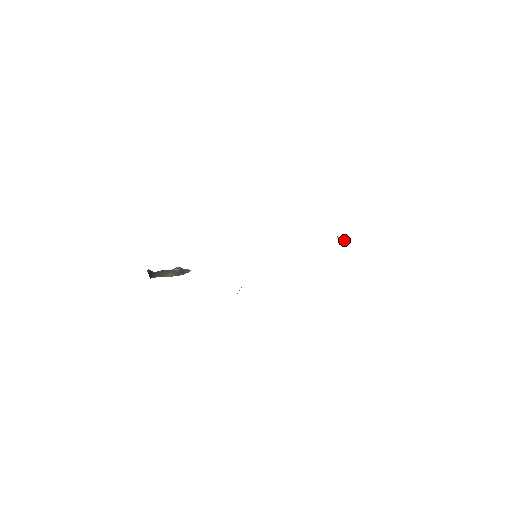
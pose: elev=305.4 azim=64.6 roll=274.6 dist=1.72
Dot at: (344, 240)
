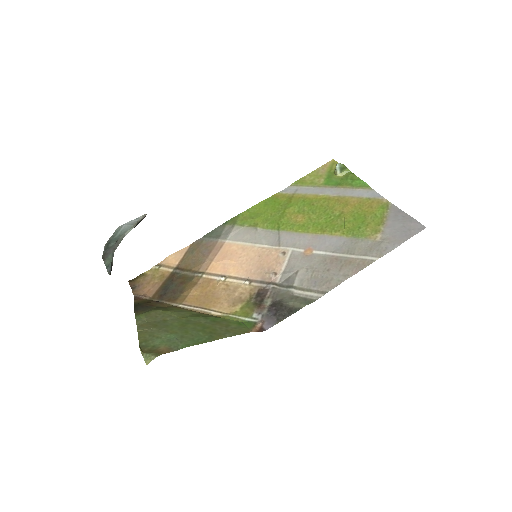
Dot at: (343, 171)
